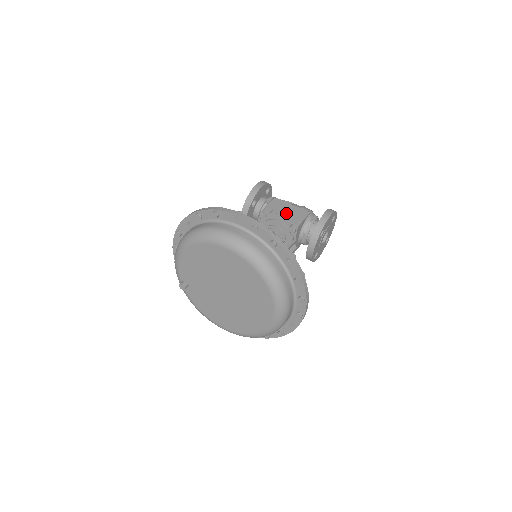
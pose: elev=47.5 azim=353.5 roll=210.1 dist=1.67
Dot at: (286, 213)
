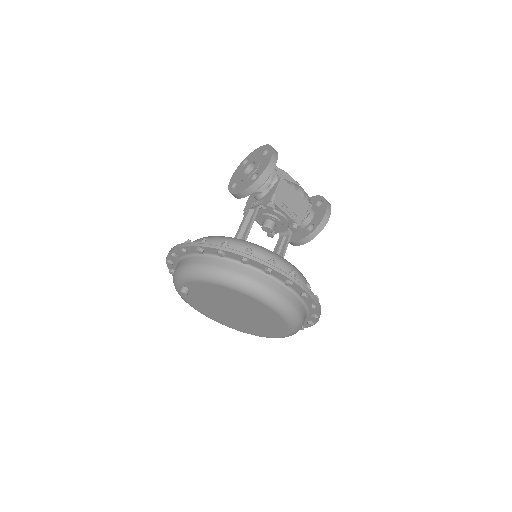
Dot at: (292, 206)
